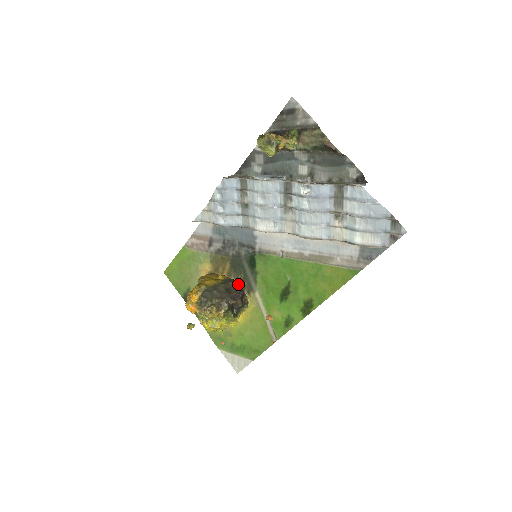
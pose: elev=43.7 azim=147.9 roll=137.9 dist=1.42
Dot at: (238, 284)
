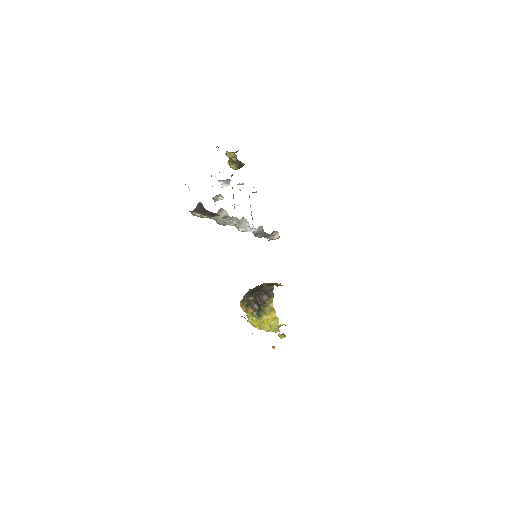
Dot at: (267, 287)
